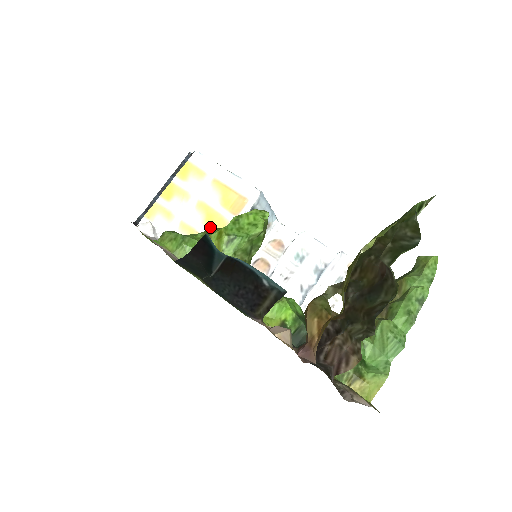
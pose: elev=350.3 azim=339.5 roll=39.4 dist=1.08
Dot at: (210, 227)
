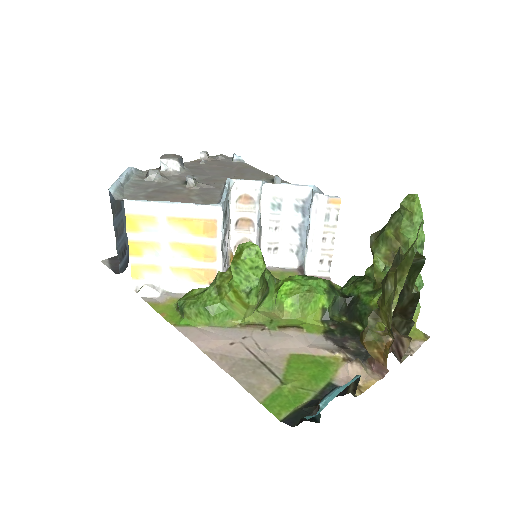
Dot at: (200, 258)
